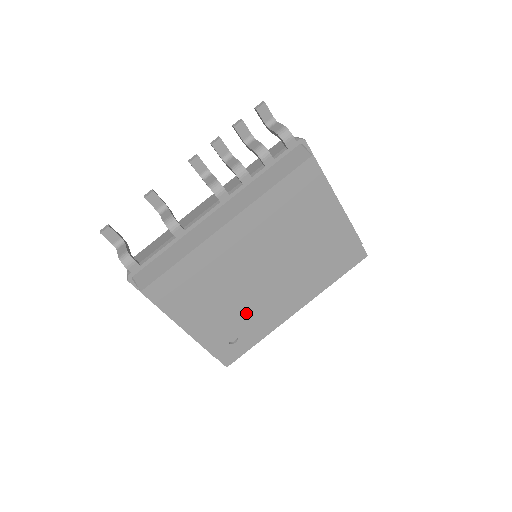
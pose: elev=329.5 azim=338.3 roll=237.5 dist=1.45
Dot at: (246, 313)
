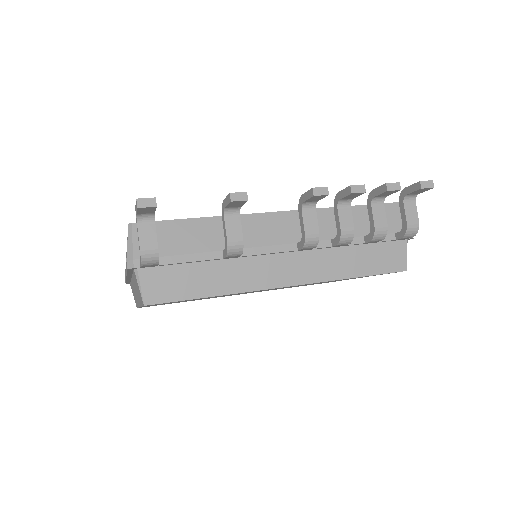
Dot at: occluded
